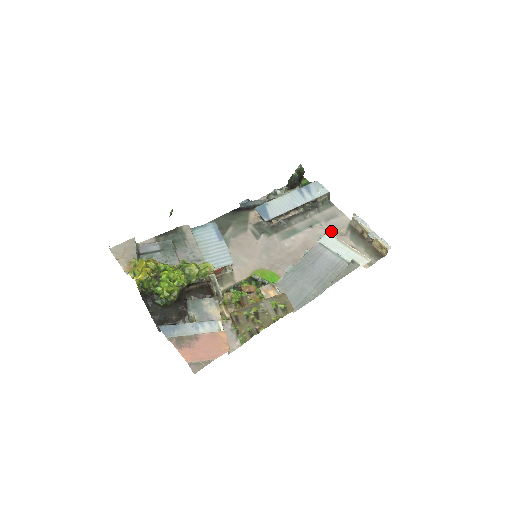
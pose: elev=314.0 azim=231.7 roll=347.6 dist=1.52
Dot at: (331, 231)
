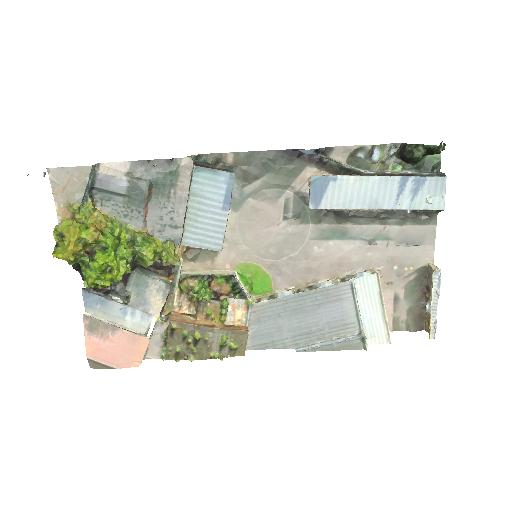
Dot at: (392, 261)
